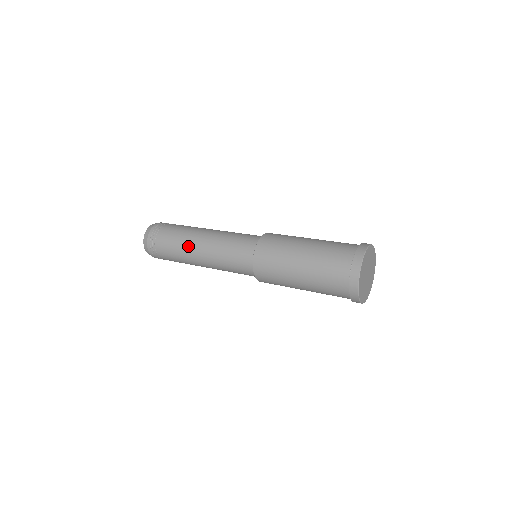
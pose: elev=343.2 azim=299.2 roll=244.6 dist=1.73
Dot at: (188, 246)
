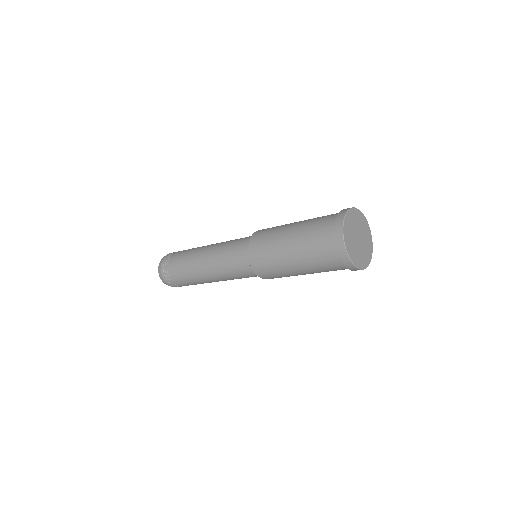
Dot at: (194, 265)
